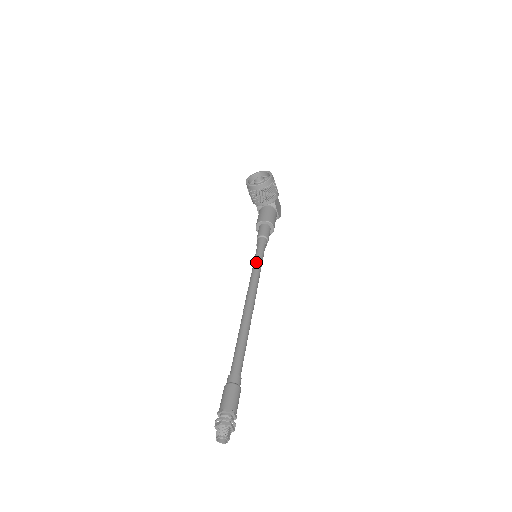
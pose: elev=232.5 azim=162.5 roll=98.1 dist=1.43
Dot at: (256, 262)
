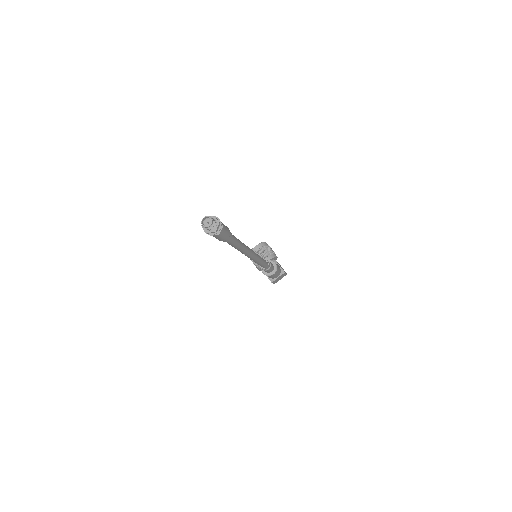
Dot at: occluded
